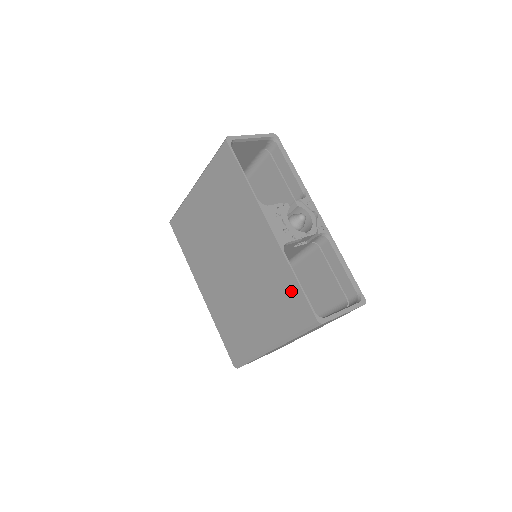
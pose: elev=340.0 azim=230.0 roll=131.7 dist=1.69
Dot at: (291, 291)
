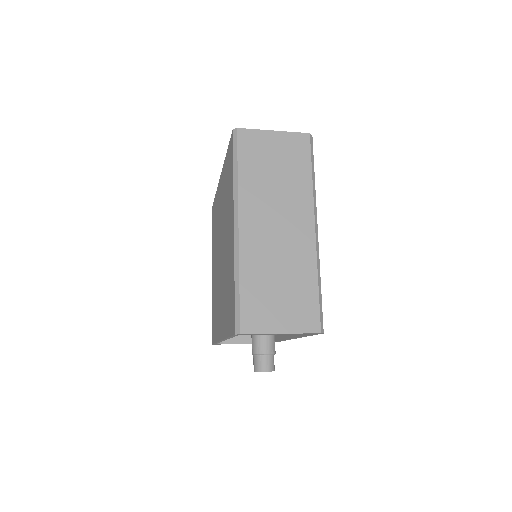
Dot at: (227, 164)
